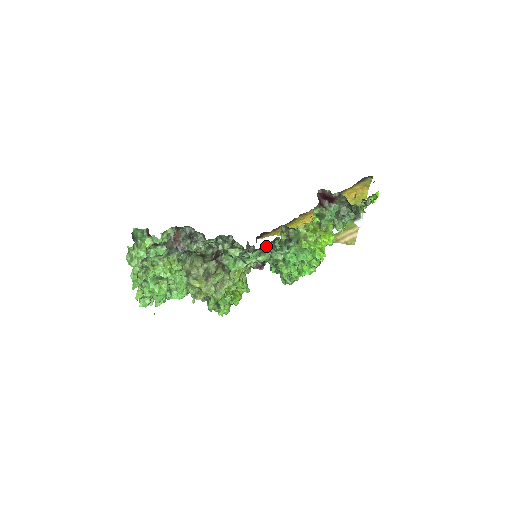
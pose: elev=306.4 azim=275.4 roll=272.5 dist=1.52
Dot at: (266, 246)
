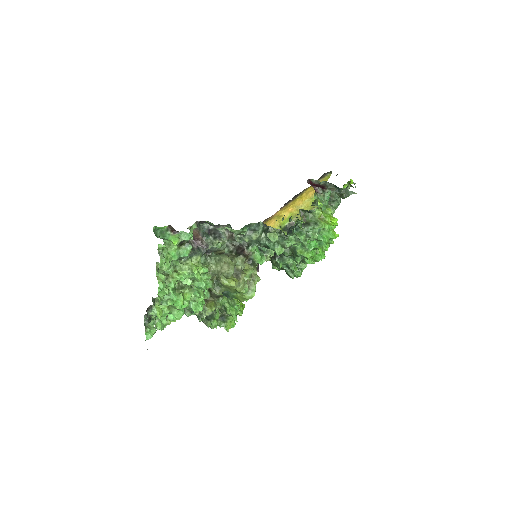
Dot at: (291, 231)
